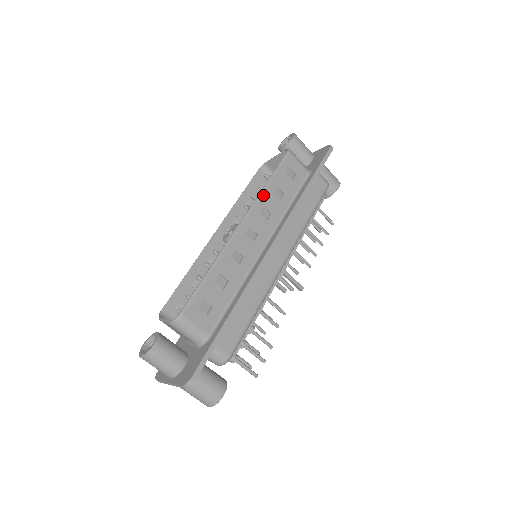
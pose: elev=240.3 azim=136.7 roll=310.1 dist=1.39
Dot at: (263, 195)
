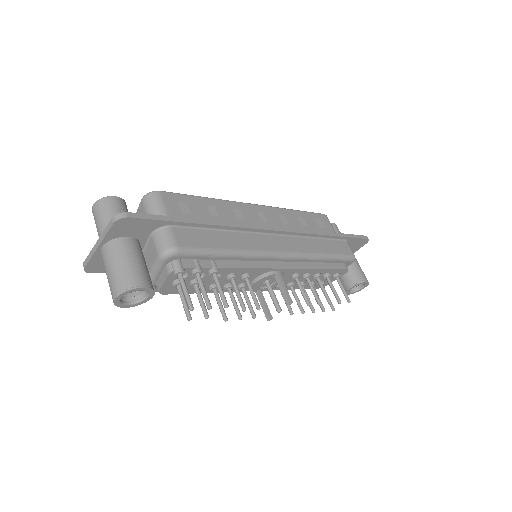
Dot at: (287, 210)
